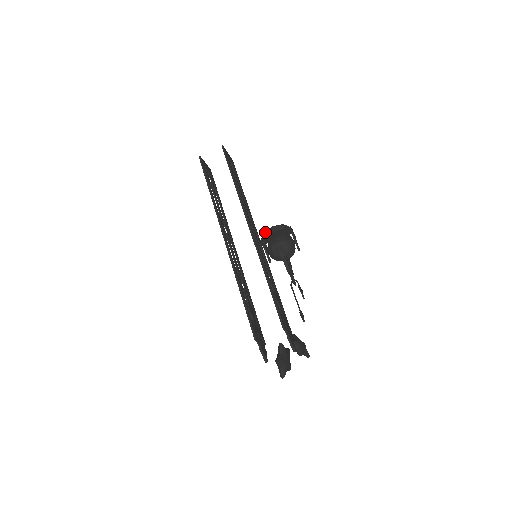
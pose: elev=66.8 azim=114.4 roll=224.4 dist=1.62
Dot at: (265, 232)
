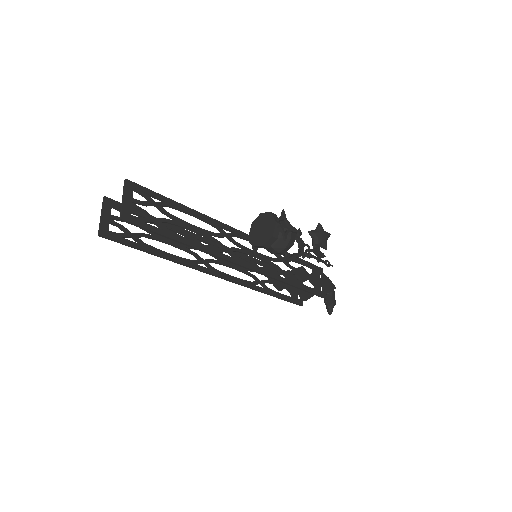
Dot at: occluded
